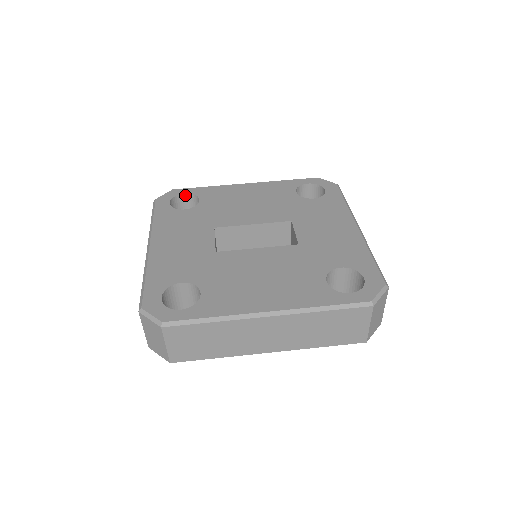
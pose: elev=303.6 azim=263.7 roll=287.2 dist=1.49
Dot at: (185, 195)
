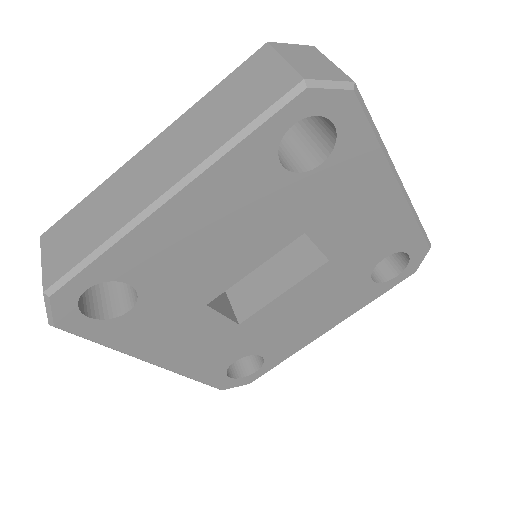
Dot at: (85, 288)
